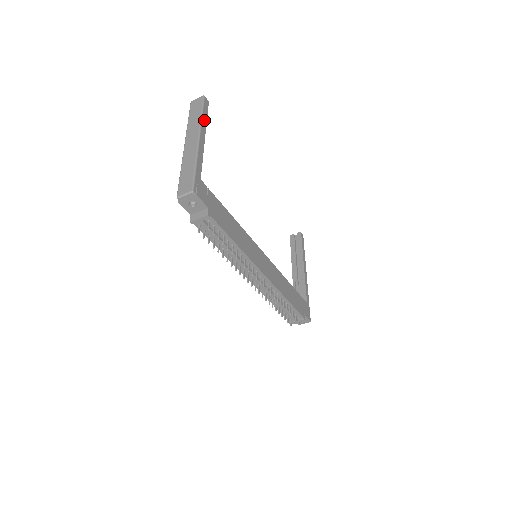
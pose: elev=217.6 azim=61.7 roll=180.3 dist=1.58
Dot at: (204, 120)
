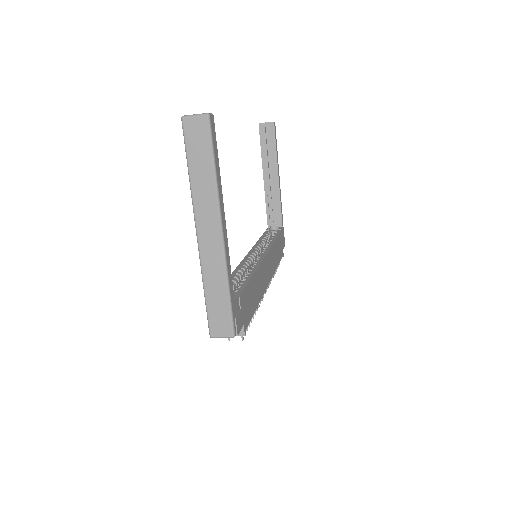
Dot at: (218, 178)
